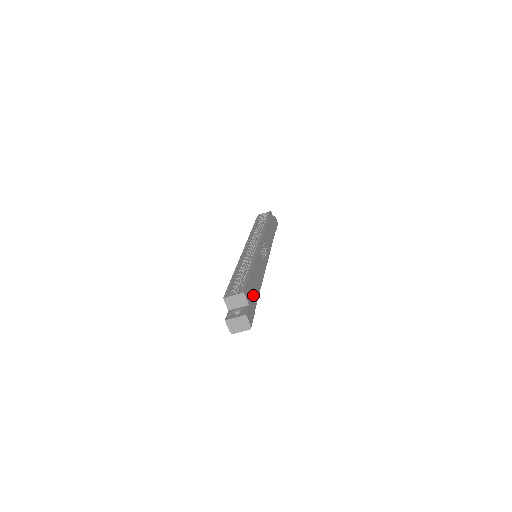
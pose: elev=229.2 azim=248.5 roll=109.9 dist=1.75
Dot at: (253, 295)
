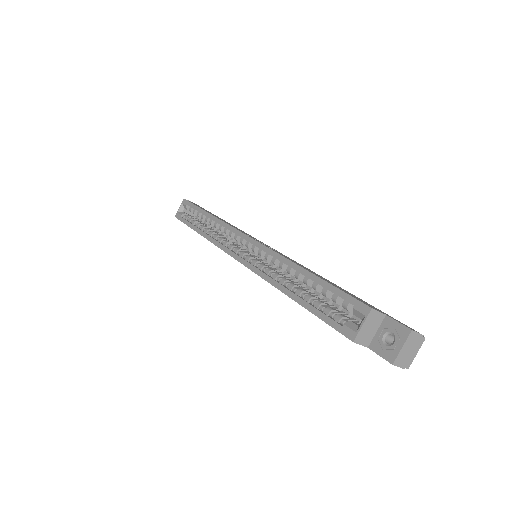
Dot at: occluded
